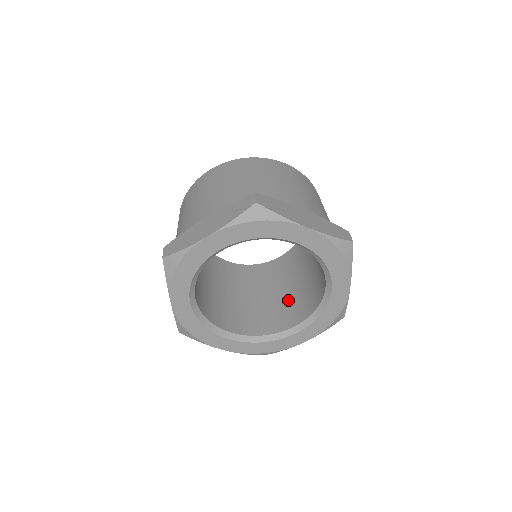
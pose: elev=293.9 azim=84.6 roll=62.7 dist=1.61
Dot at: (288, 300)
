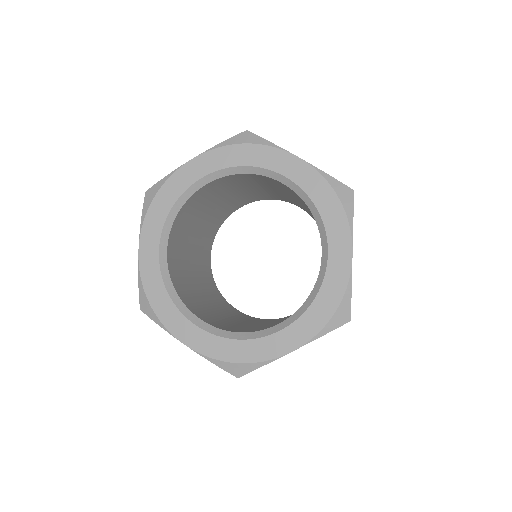
Dot at: occluded
